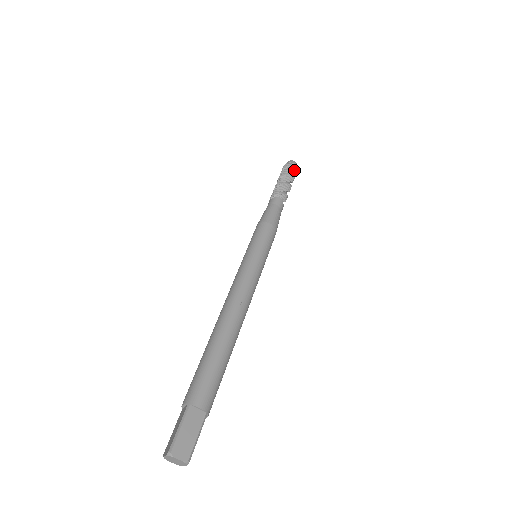
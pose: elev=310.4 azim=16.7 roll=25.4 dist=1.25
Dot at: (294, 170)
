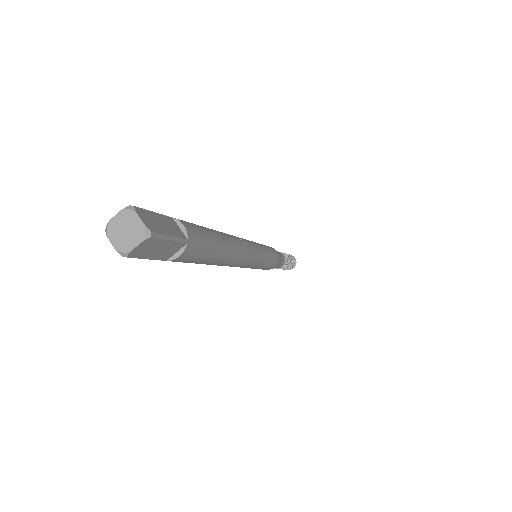
Dot at: (295, 260)
